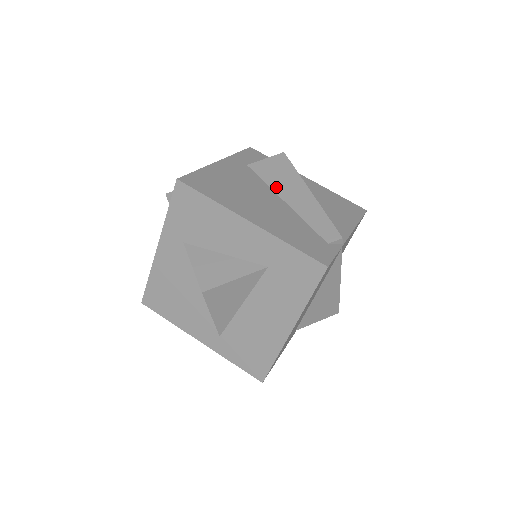
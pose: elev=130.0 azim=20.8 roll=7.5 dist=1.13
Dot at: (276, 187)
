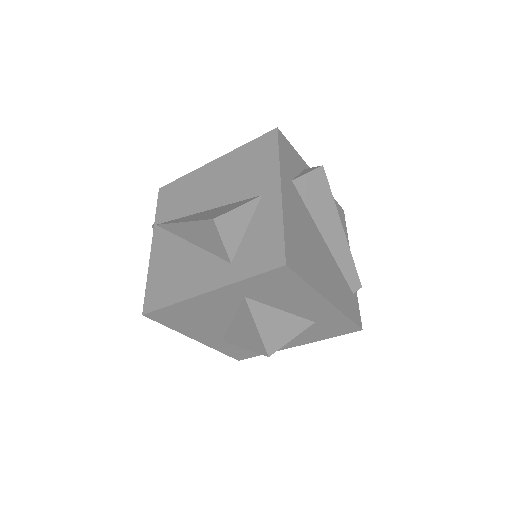
Dot at: (318, 220)
